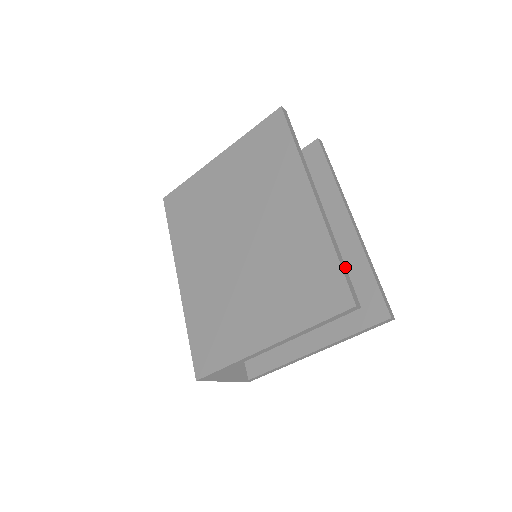
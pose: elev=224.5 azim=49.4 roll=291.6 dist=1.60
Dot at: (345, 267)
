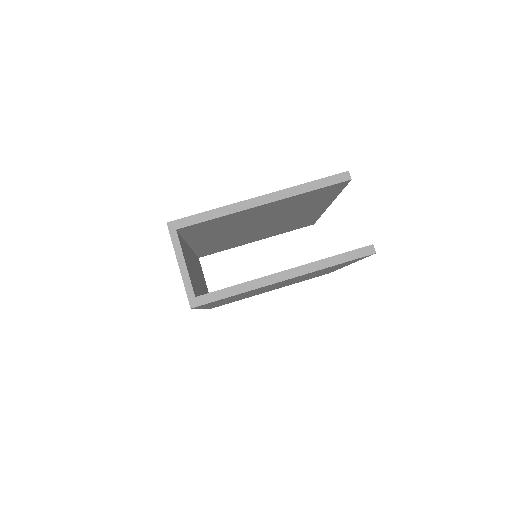
Dot at: (342, 189)
